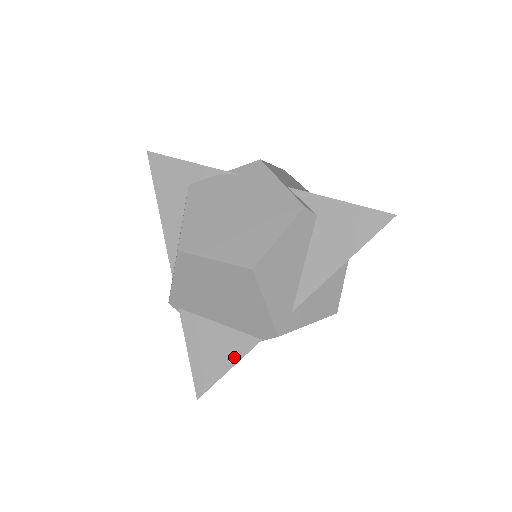
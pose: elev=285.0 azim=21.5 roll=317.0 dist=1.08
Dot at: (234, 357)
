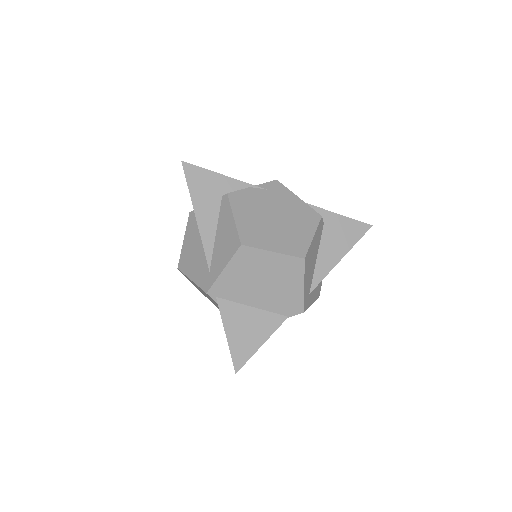
Dot at: (267, 333)
